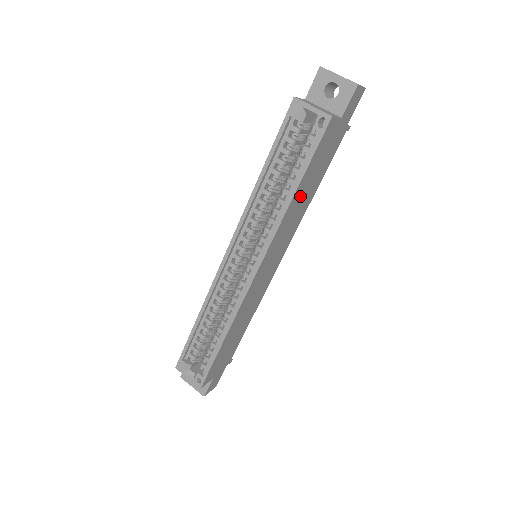
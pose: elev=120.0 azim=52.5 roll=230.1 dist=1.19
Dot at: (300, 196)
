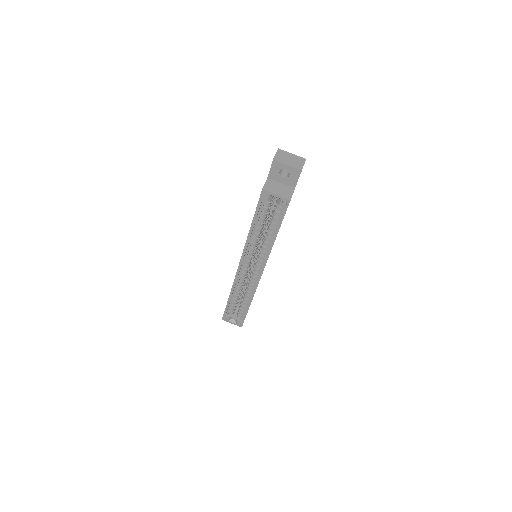
Dot at: occluded
